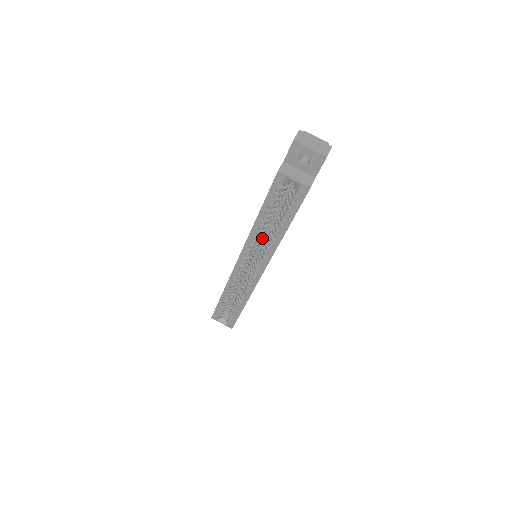
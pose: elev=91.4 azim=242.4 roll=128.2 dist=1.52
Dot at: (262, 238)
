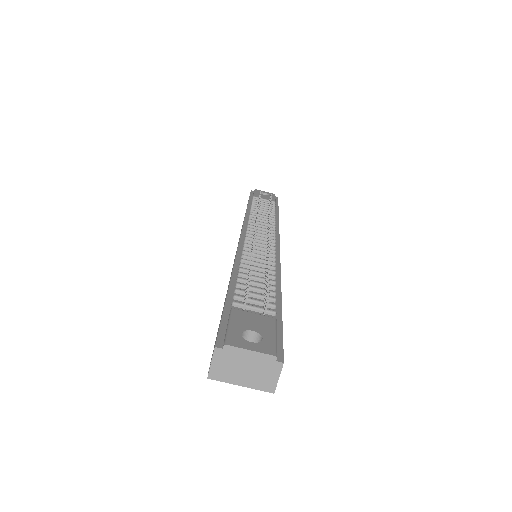
Dot at: occluded
